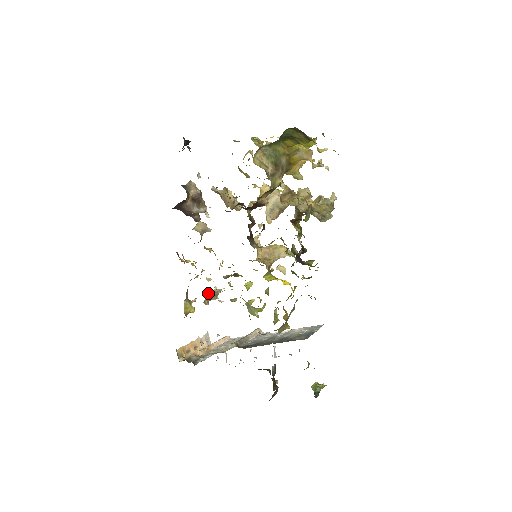
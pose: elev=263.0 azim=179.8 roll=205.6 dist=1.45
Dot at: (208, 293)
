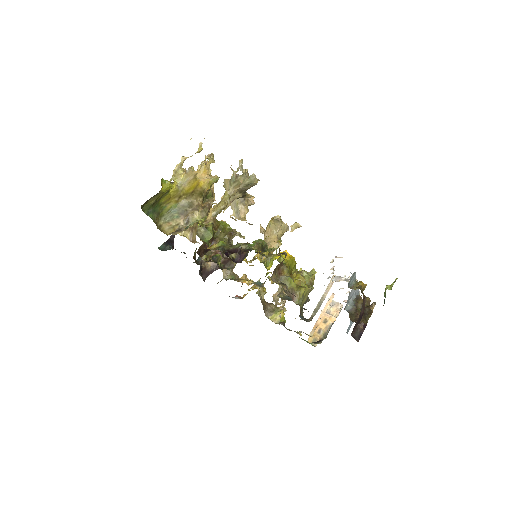
Dot at: (273, 299)
